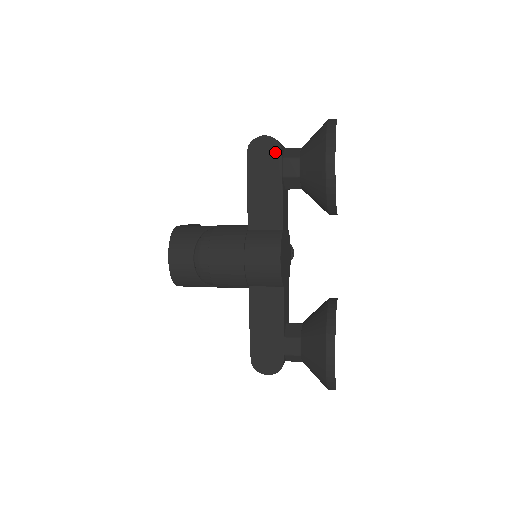
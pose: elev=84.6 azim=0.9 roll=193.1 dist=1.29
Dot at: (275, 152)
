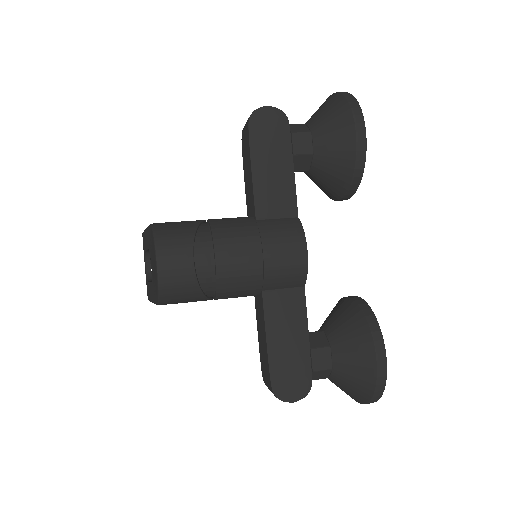
Dot at: (282, 126)
